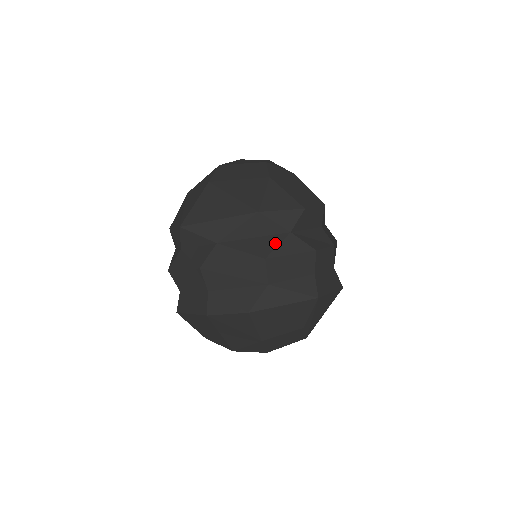
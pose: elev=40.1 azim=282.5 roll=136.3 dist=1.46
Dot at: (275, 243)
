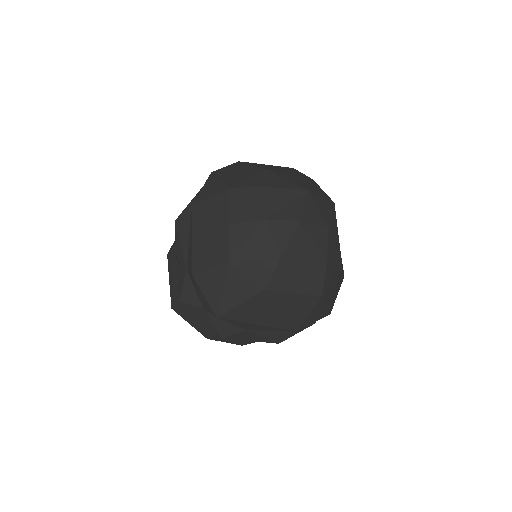
Dot at: (292, 333)
